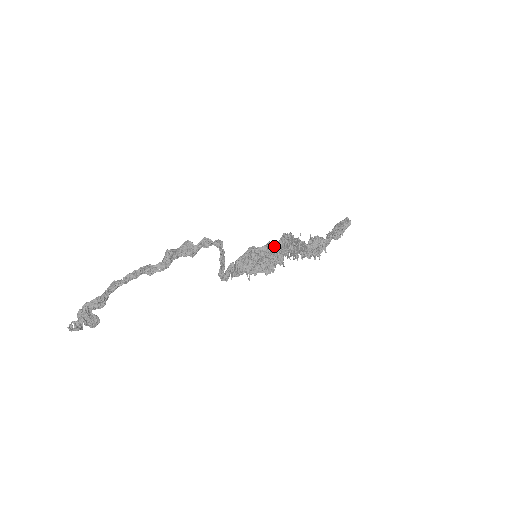
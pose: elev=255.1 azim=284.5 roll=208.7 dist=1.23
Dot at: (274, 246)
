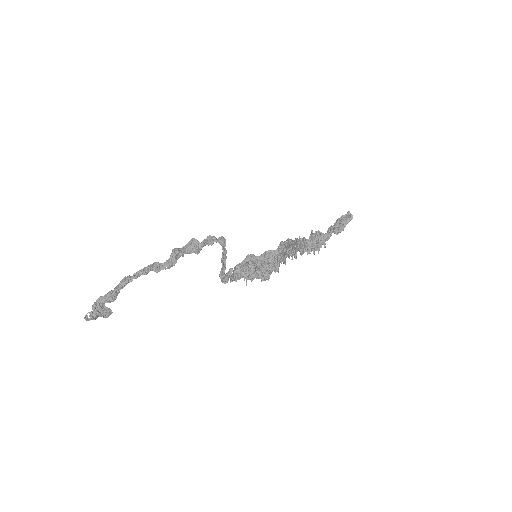
Dot at: (271, 256)
